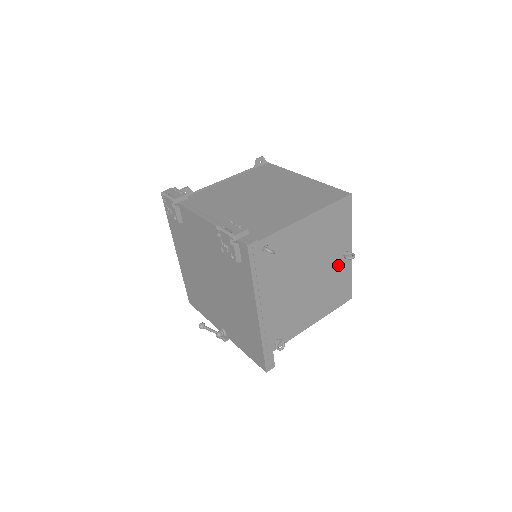
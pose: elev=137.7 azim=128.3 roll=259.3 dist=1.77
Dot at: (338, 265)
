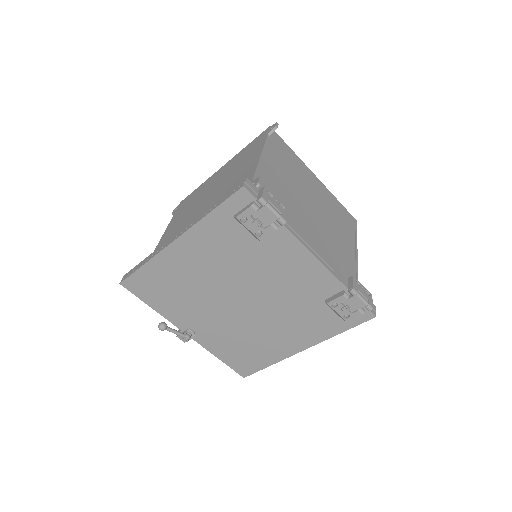
Dot at: occluded
